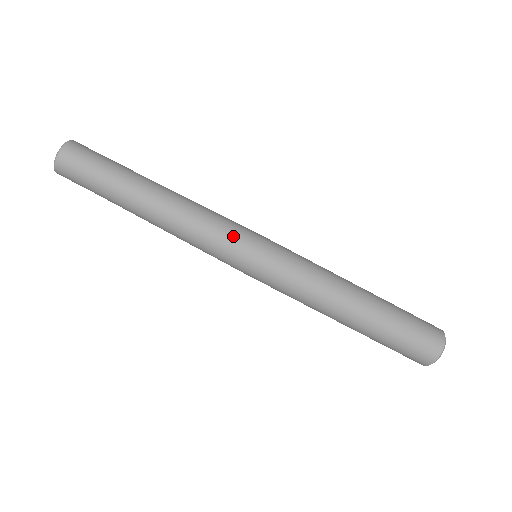
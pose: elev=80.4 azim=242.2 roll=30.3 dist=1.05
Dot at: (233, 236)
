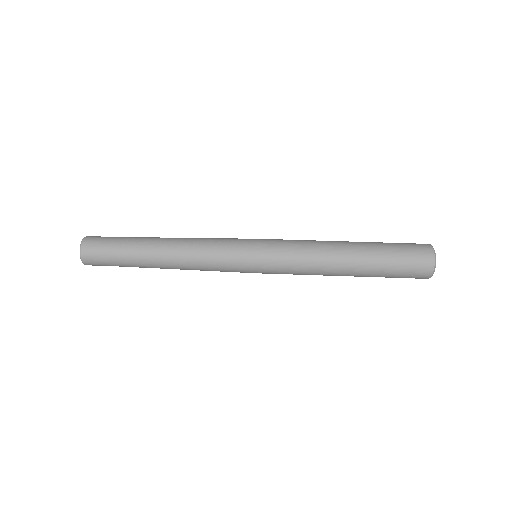
Dot at: (232, 239)
